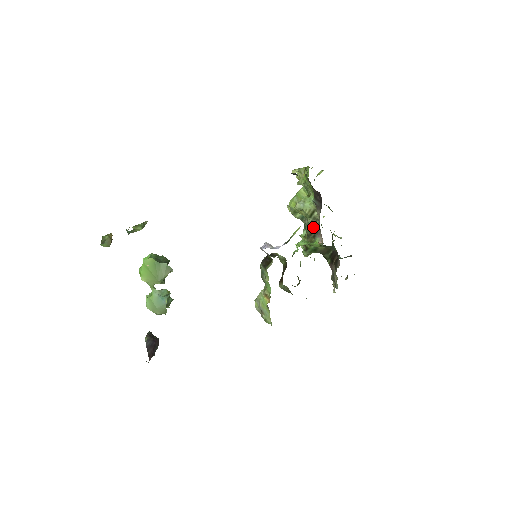
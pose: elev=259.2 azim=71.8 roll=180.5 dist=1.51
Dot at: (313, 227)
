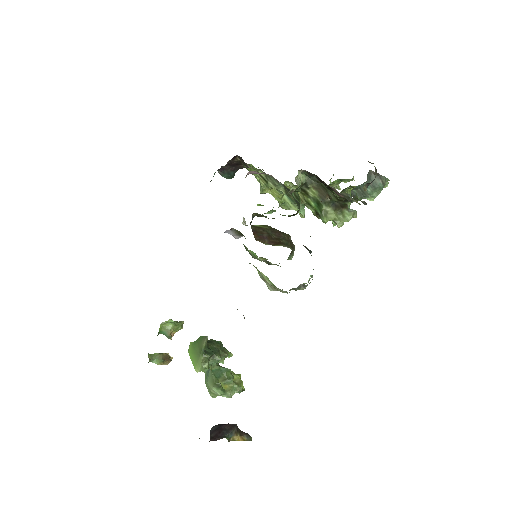
Dot at: (276, 185)
